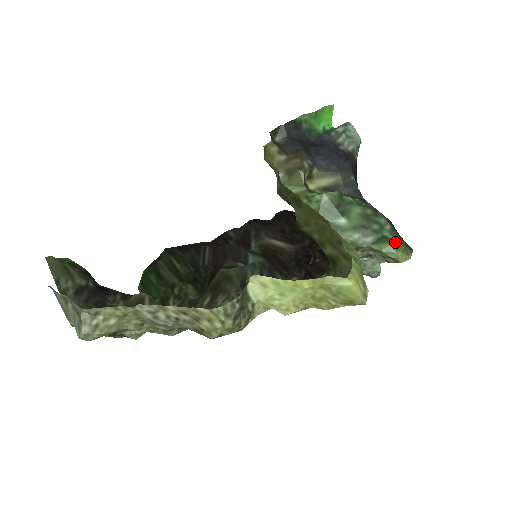
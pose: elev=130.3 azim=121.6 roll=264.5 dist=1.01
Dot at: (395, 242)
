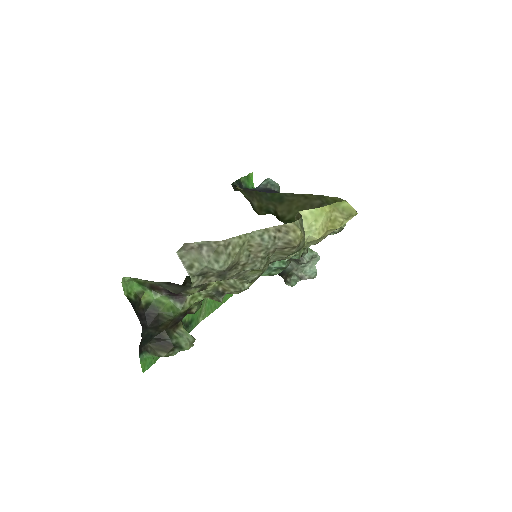
Dot at: occluded
